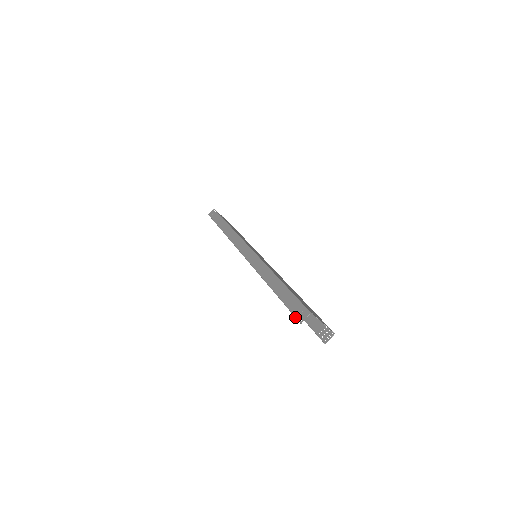
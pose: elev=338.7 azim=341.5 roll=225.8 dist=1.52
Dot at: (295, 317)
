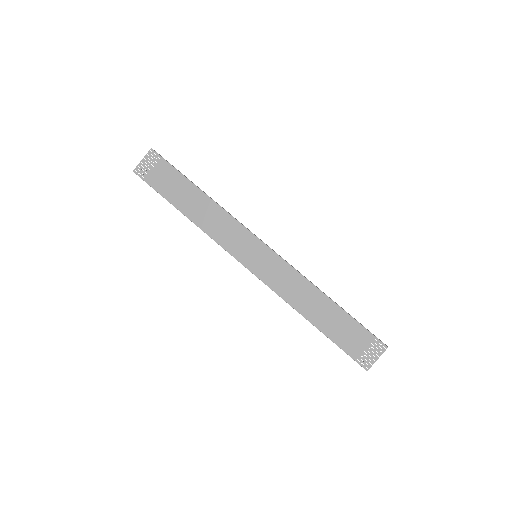
Dot at: occluded
